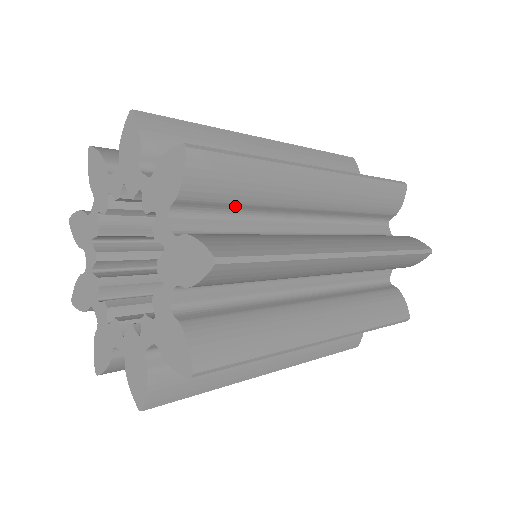
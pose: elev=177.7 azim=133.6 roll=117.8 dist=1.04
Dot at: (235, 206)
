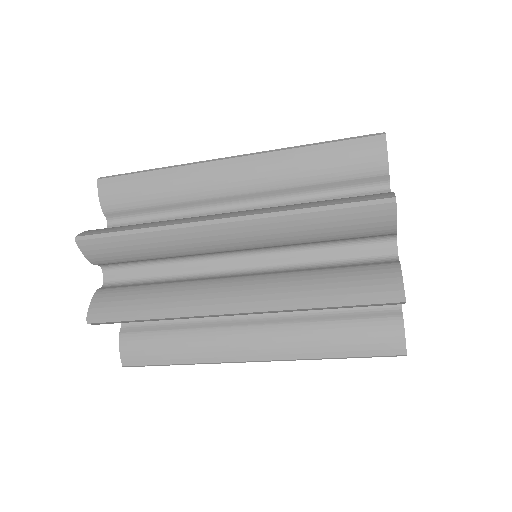
Dot at: (145, 260)
